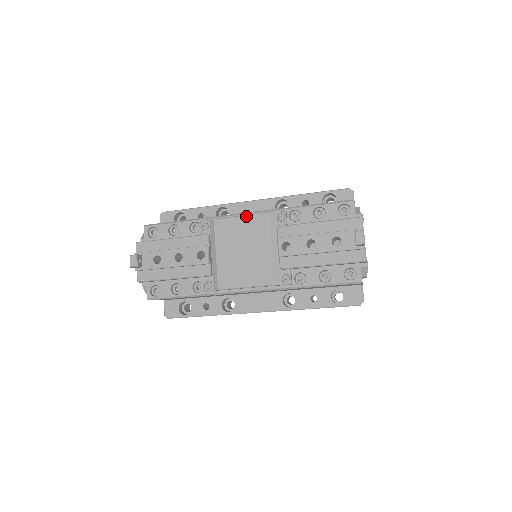
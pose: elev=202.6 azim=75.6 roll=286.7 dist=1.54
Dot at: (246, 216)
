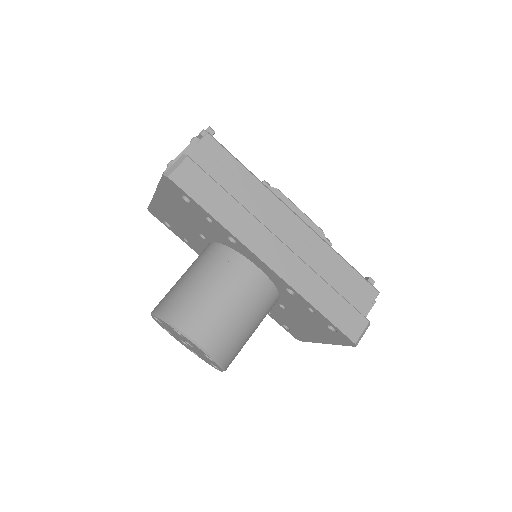
Dot at: occluded
